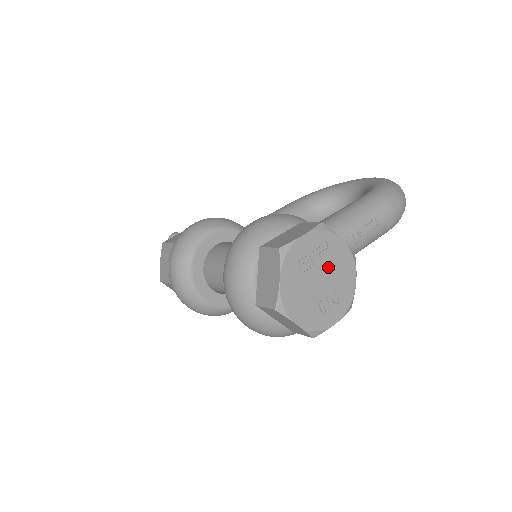
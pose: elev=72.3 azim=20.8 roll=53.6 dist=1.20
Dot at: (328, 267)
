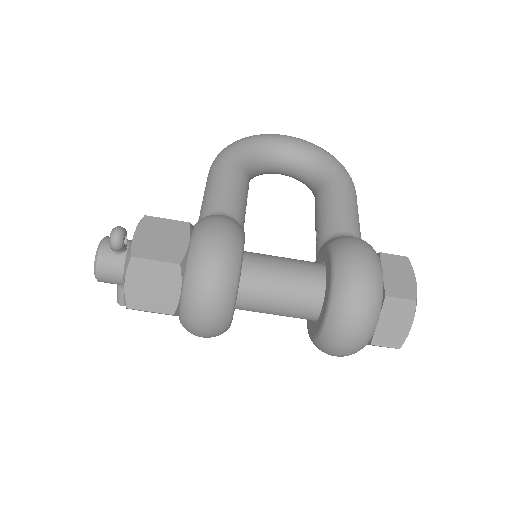
Dot at: occluded
